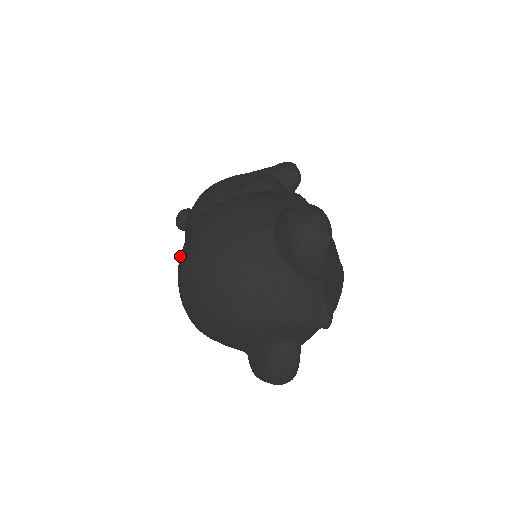
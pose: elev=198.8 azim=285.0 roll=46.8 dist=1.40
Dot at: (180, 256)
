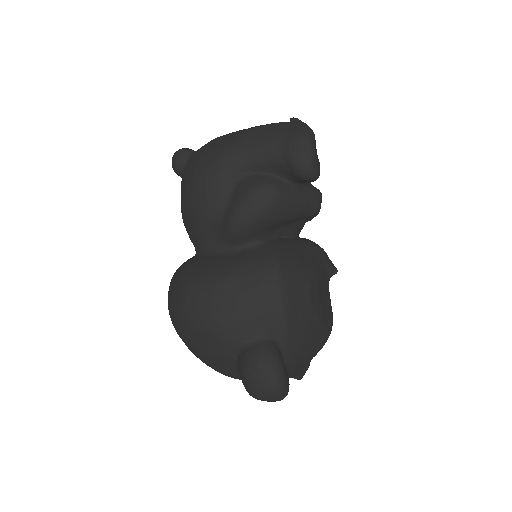
Dot at: occluded
